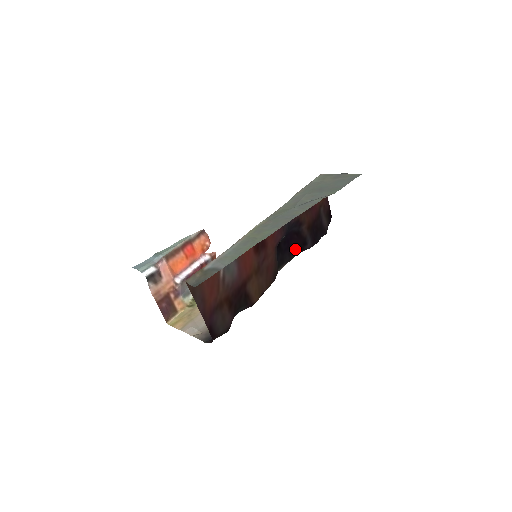
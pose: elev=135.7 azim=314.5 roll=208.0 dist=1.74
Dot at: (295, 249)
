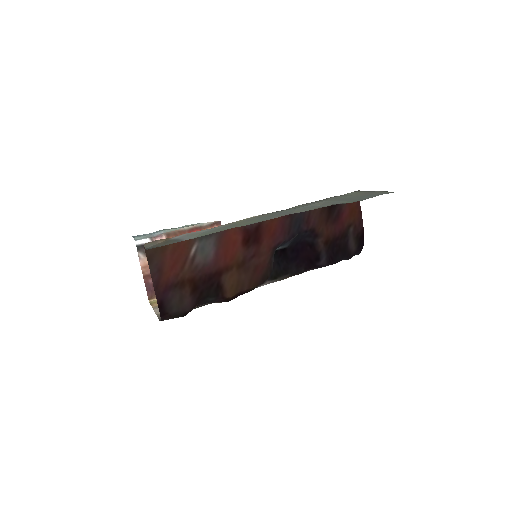
Dot at: (306, 263)
